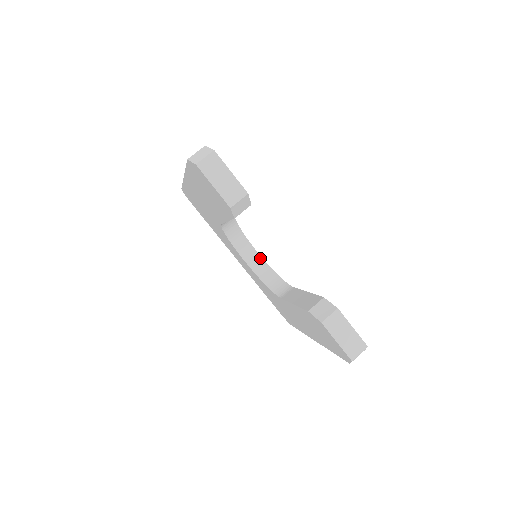
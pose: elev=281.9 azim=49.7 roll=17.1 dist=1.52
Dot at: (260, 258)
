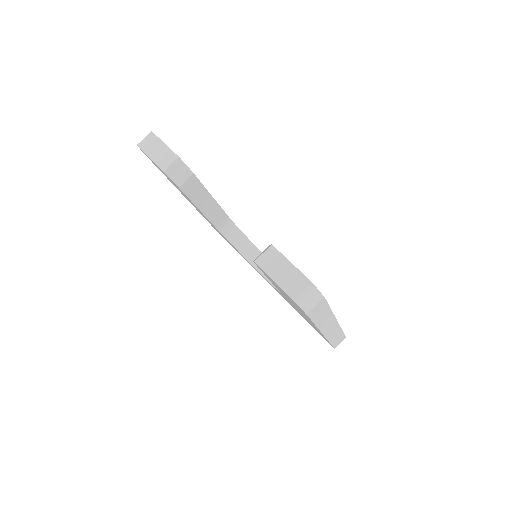
Dot at: occluded
